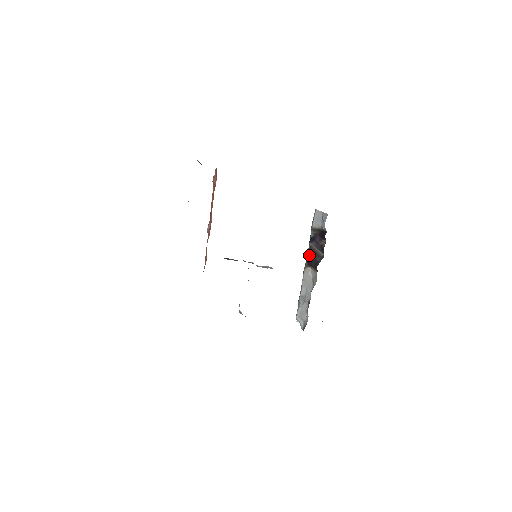
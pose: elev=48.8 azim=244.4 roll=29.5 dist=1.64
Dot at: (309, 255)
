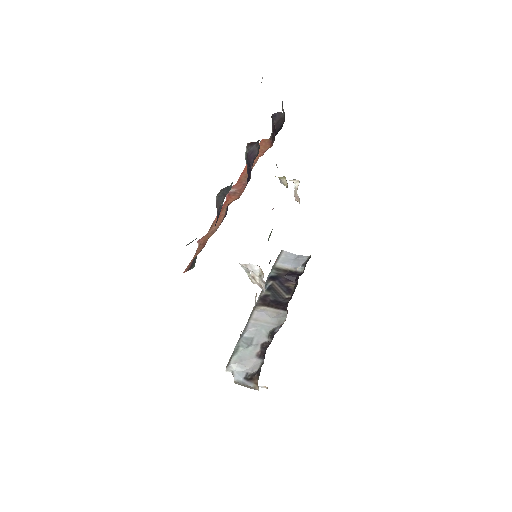
Dot at: (267, 293)
